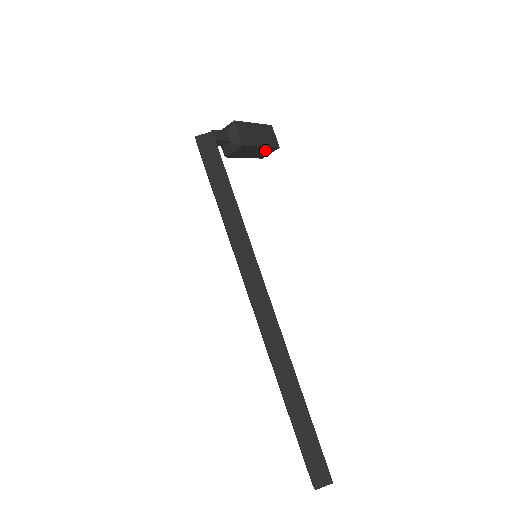
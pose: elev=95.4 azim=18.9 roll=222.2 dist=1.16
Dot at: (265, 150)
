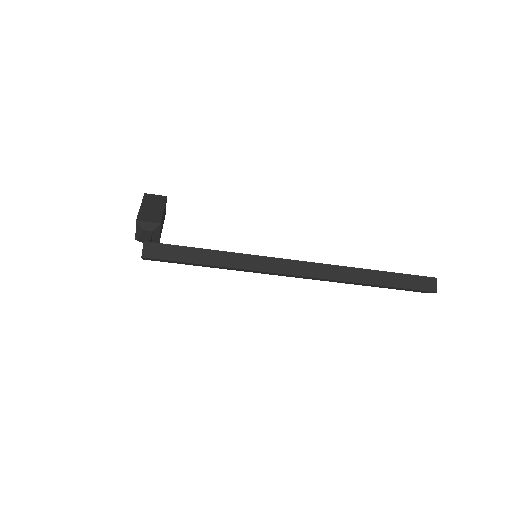
Dot at: occluded
